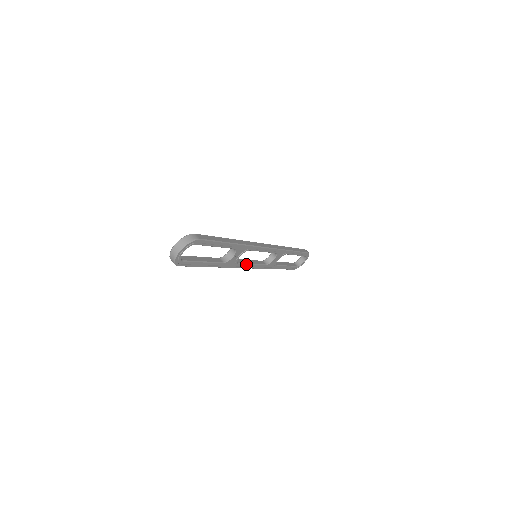
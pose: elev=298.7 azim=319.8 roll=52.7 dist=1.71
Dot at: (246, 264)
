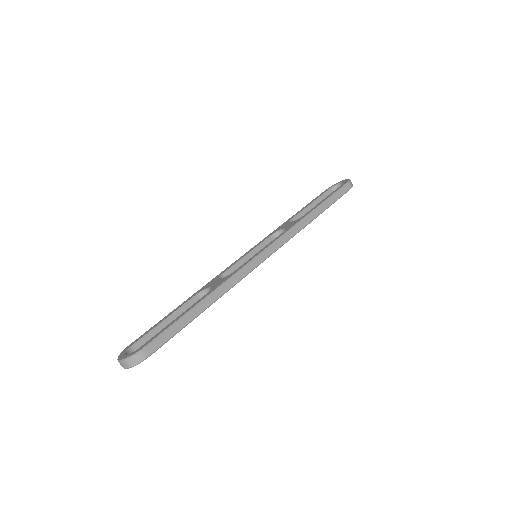
Dot at: occluded
